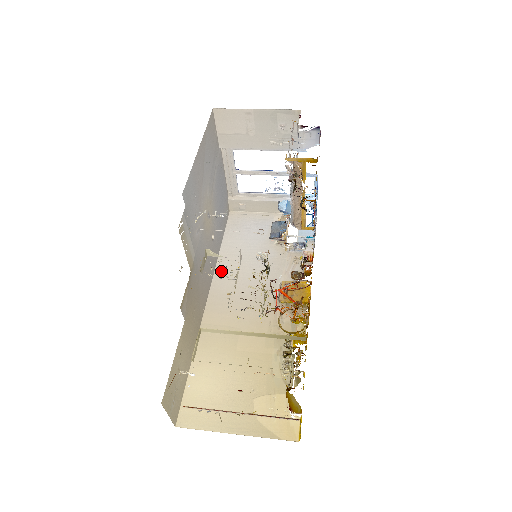
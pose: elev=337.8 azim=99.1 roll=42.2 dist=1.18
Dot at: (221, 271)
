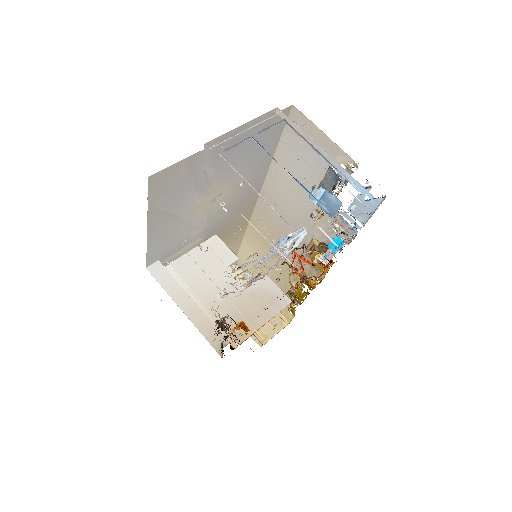
Dot at: (270, 184)
